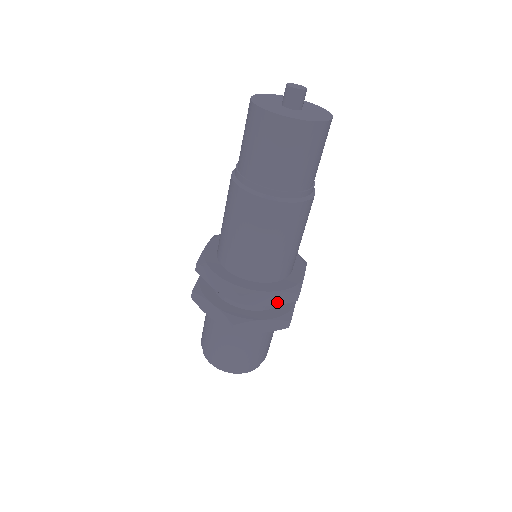
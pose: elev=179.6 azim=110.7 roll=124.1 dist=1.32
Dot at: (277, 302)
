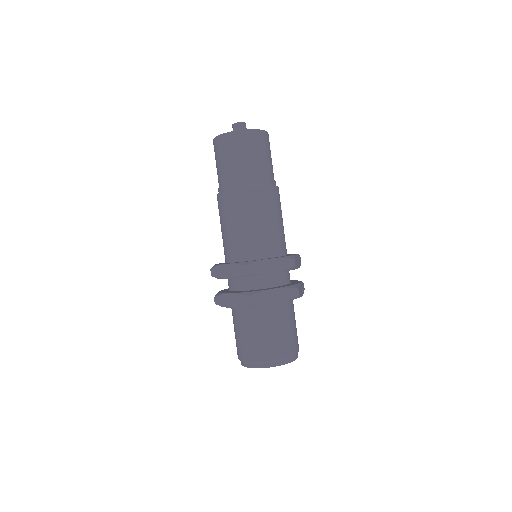
Dot at: (299, 264)
